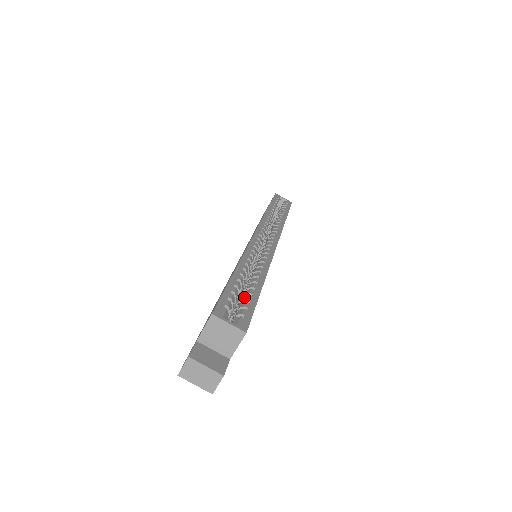
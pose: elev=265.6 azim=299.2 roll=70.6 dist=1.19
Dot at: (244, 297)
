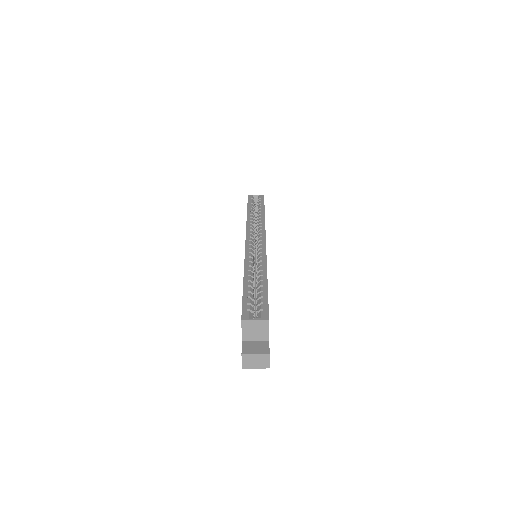
Dot at: (258, 296)
